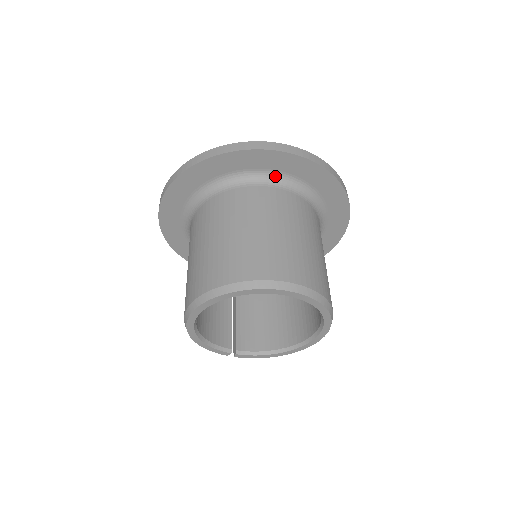
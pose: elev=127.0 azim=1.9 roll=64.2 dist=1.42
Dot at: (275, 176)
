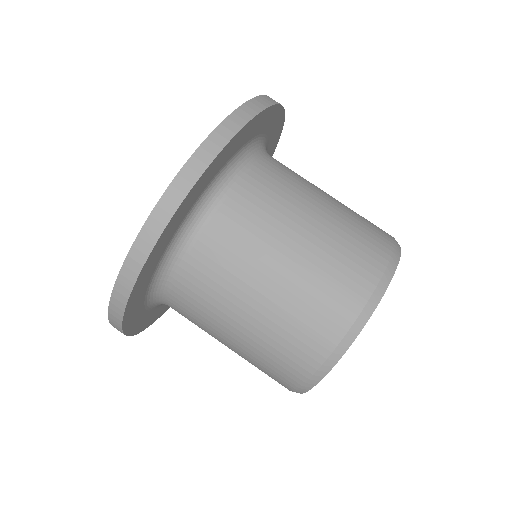
Dot at: (208, 193)
